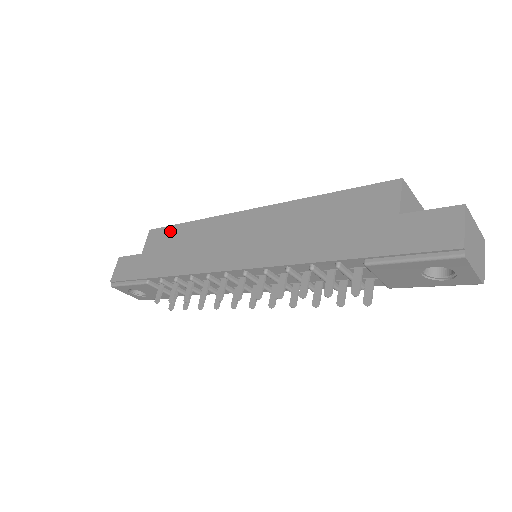
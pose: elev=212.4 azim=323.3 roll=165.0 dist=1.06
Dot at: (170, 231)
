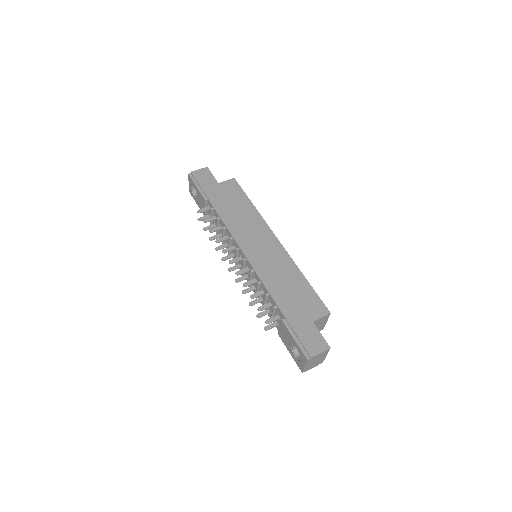
Dot at: (241, 194)
